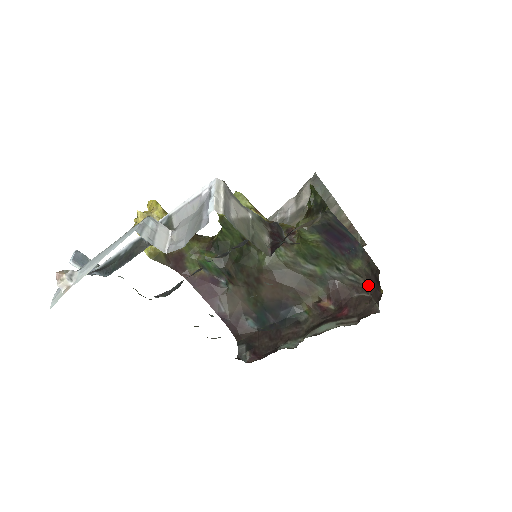
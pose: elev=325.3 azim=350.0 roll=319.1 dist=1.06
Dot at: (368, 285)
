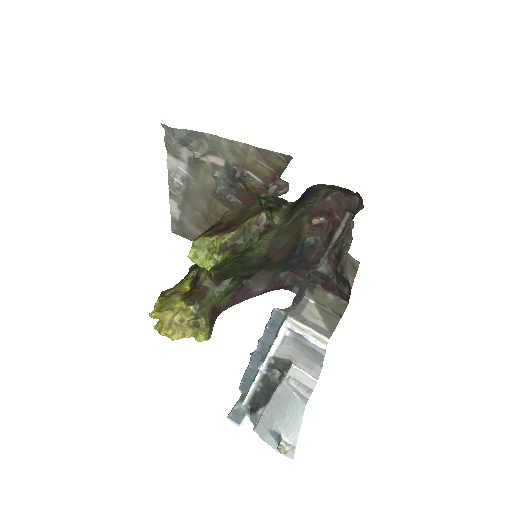
Dot at: occluded
